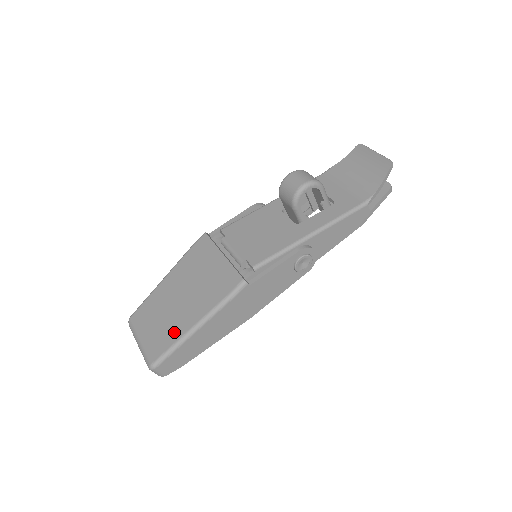
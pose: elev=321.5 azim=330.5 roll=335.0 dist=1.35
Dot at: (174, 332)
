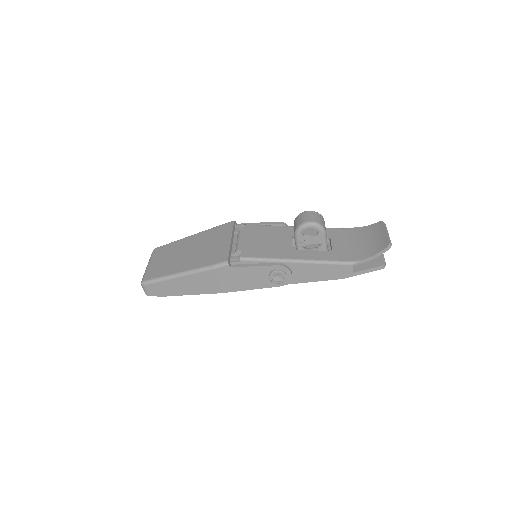
Dot at: (169, 270)
